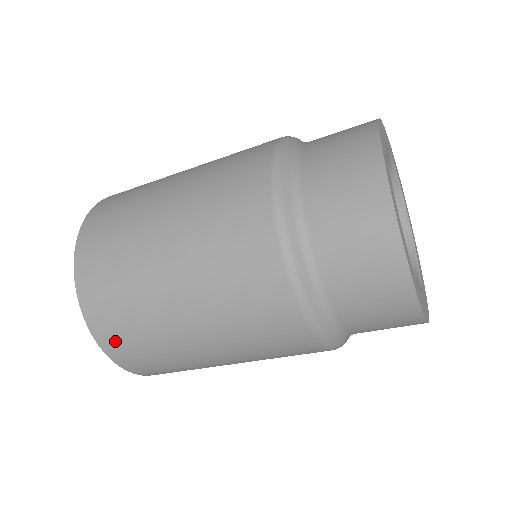
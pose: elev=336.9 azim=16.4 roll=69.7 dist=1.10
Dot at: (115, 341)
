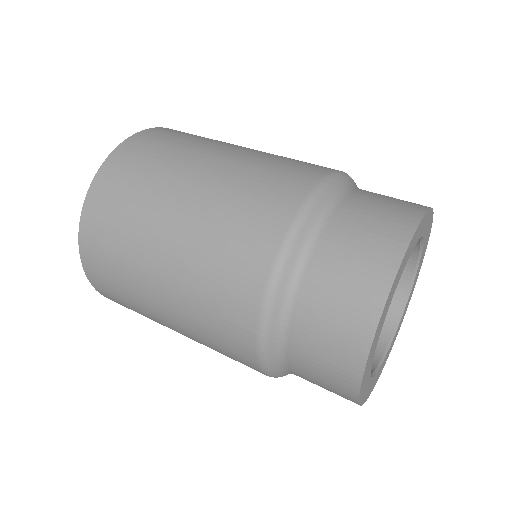
Dot at: (94, 237)
